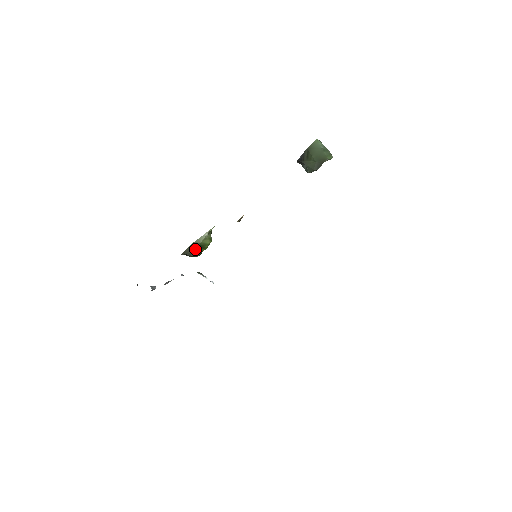
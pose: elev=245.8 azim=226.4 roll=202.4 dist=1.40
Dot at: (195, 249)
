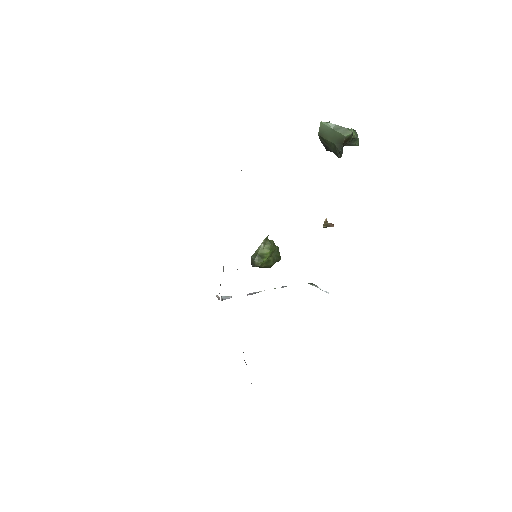
Dot at: (253, 260)
